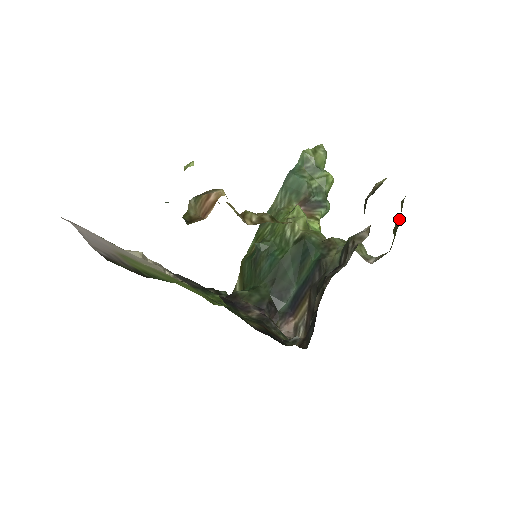
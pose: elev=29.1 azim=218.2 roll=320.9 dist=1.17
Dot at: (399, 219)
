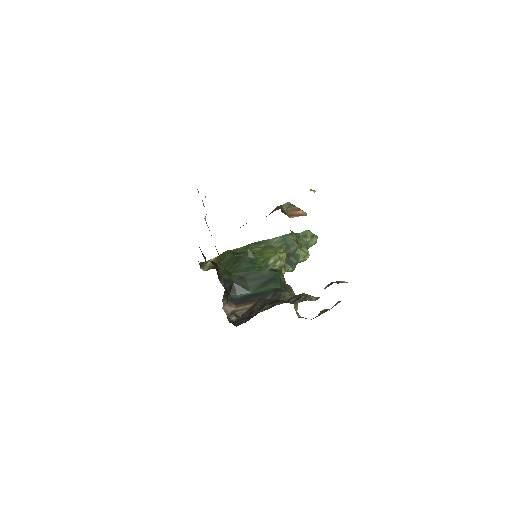
Dot at: (327, 309)
